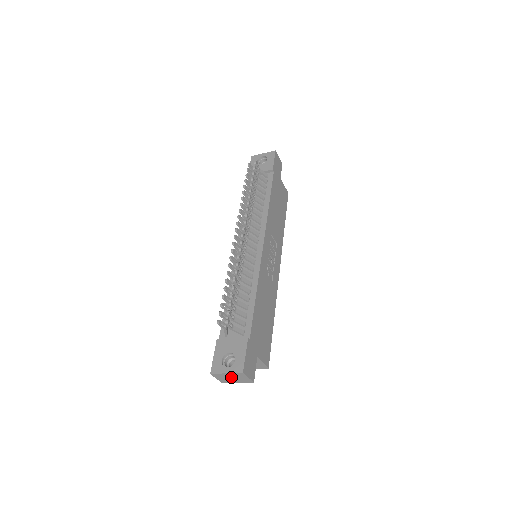
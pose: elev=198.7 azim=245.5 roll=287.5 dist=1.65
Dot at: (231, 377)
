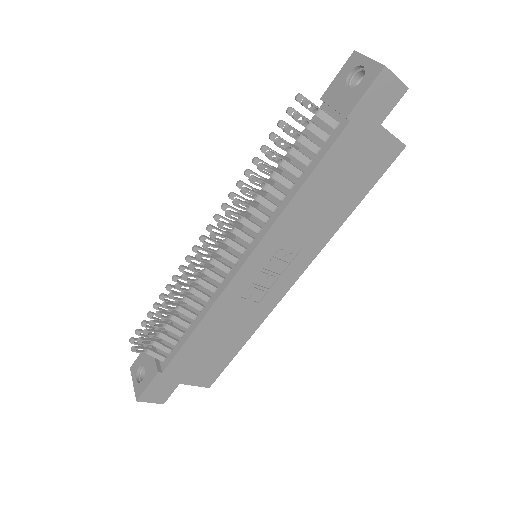
Dot at: occluded
